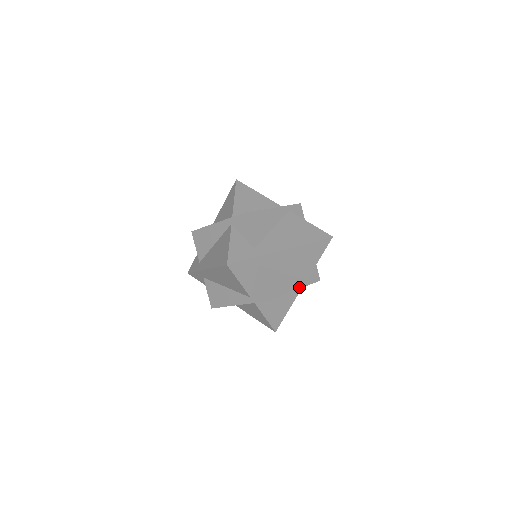
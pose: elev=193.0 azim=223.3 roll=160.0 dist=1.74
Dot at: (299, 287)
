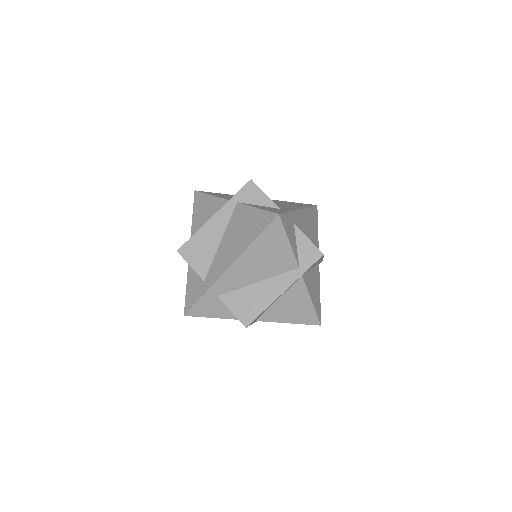
Dot at: (289, 284)
